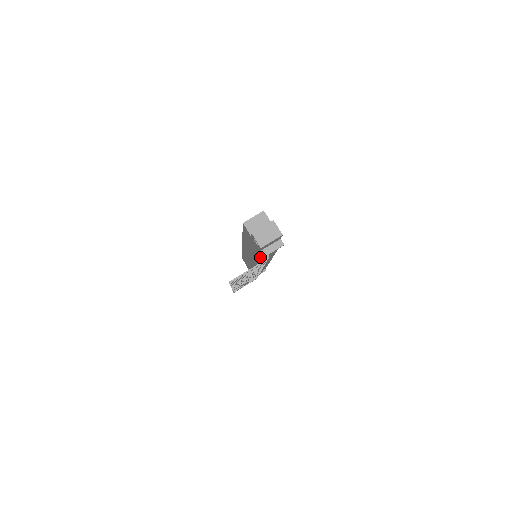
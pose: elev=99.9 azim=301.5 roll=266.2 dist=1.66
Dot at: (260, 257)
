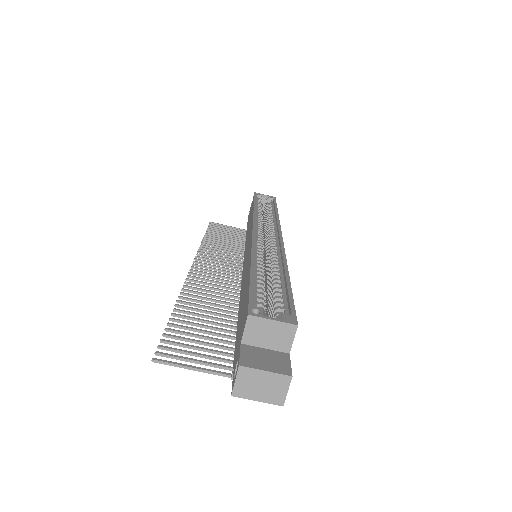
Dot at: (235, 346)
